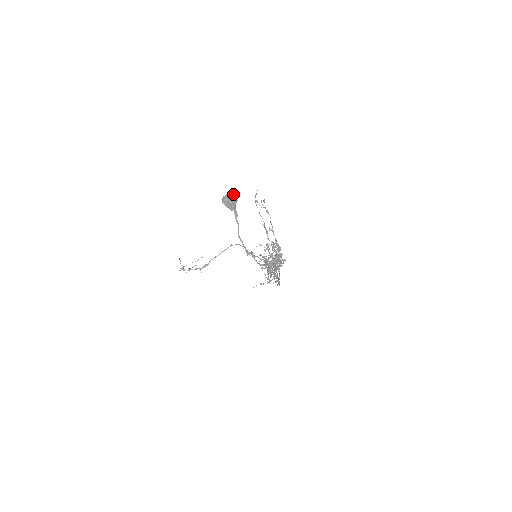
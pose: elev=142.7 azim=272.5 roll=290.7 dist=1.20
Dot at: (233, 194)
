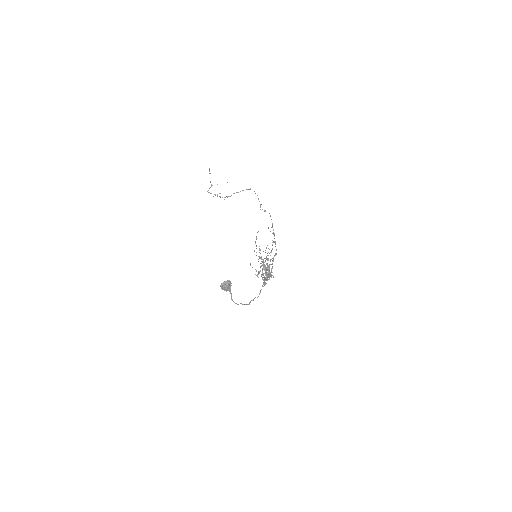
Dot at: (228, 285)
